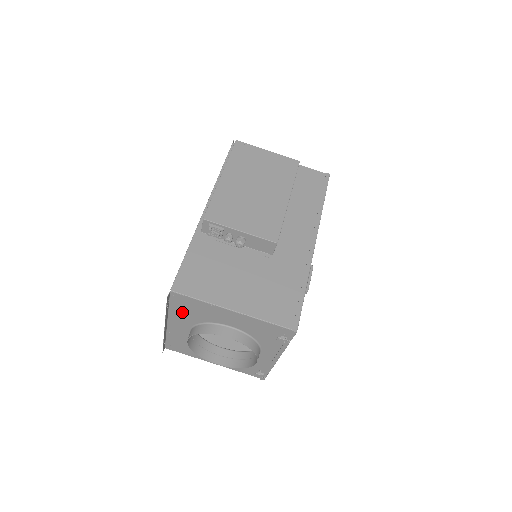
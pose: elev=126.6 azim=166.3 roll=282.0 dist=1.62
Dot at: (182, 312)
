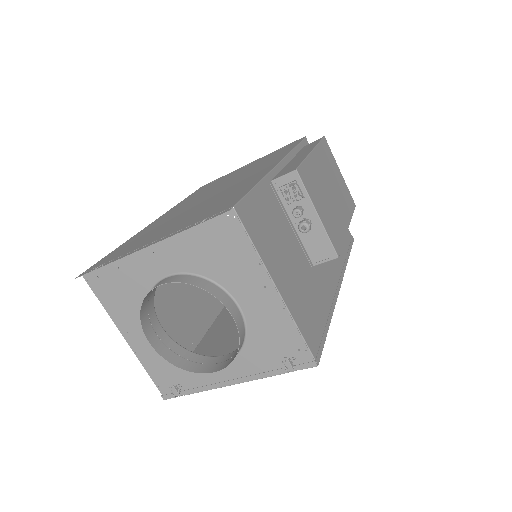
Dot at: (200, 245)
